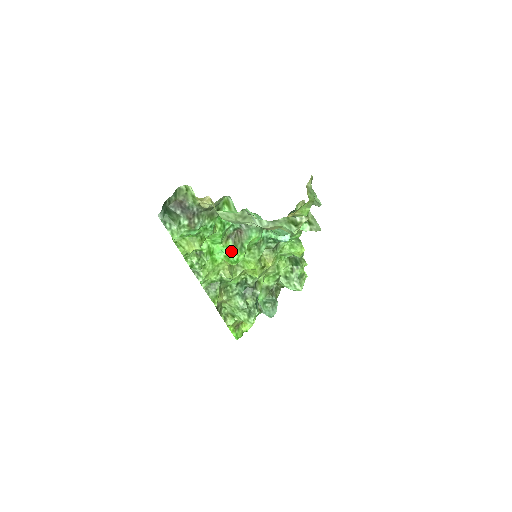
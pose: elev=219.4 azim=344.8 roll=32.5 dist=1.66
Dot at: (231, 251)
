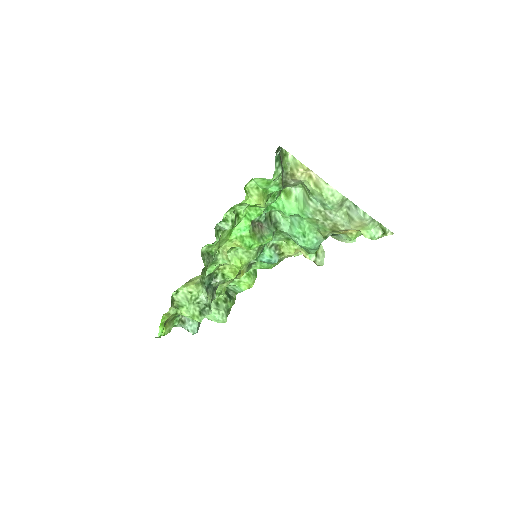
Dot at: (249, 235)
